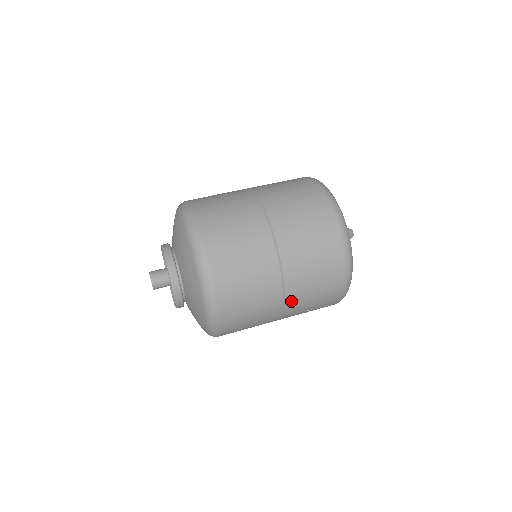
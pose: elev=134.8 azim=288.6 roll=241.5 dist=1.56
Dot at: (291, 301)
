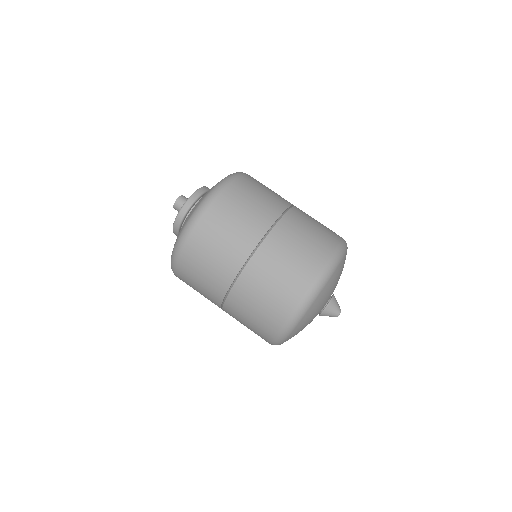
Dot at: occluded
